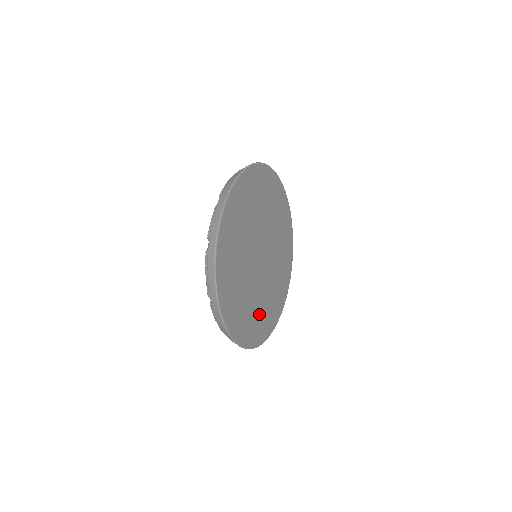
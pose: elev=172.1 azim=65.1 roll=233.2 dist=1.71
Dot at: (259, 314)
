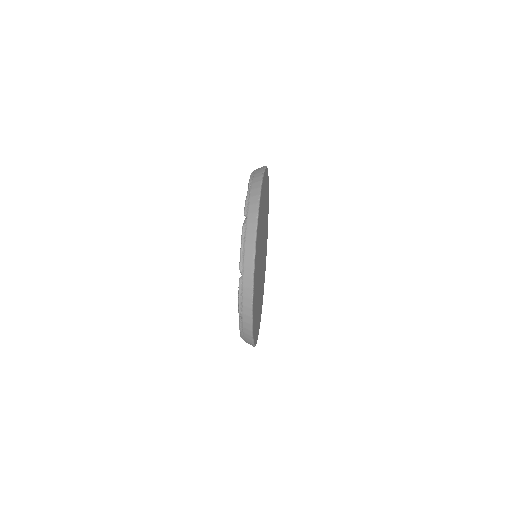
Dot at: (257, 313)
